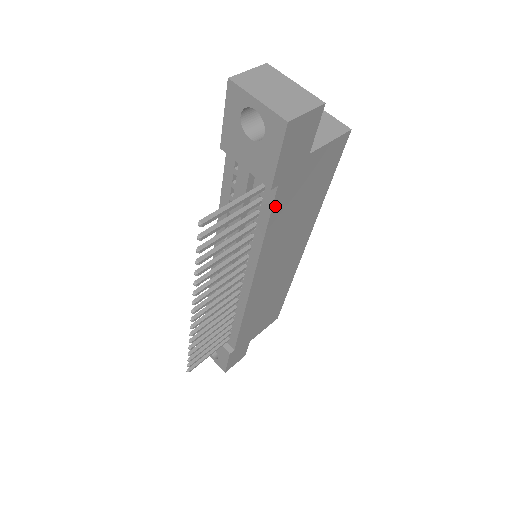
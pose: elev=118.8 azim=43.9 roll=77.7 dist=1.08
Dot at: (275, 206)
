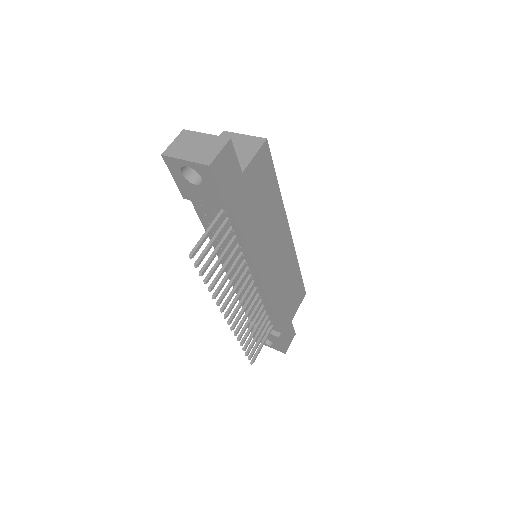
Dot at: (239, 218)
